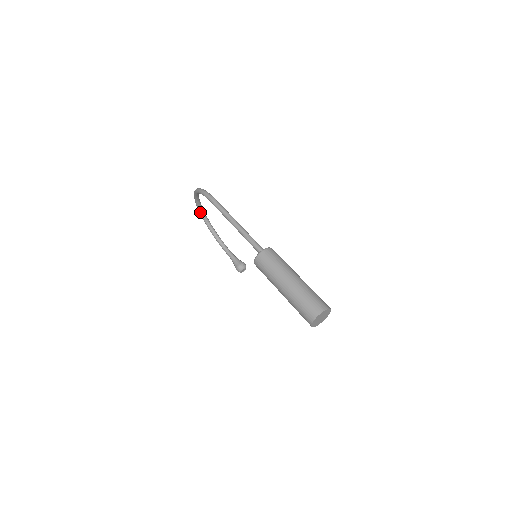
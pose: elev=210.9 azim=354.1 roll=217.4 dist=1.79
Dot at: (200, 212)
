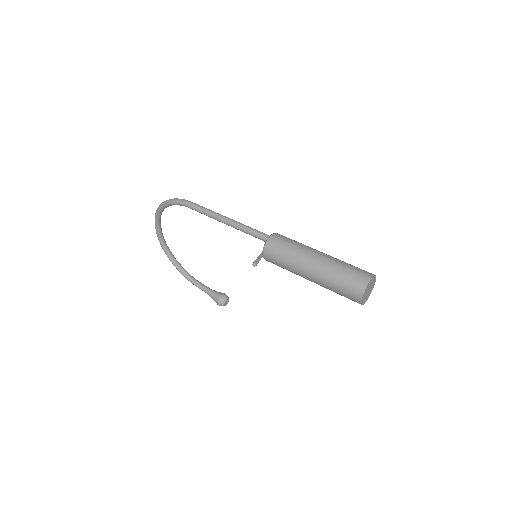
Dot at: (161, 243)
